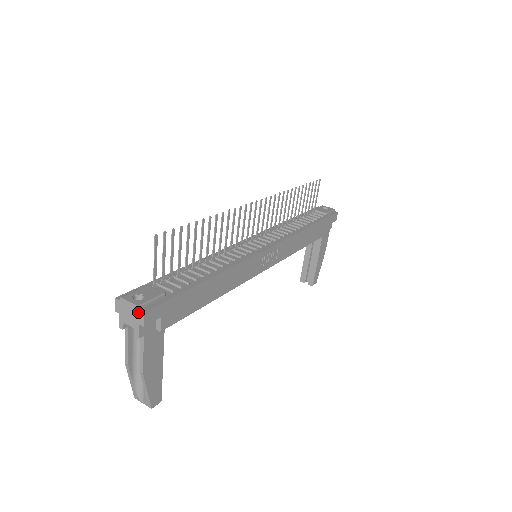
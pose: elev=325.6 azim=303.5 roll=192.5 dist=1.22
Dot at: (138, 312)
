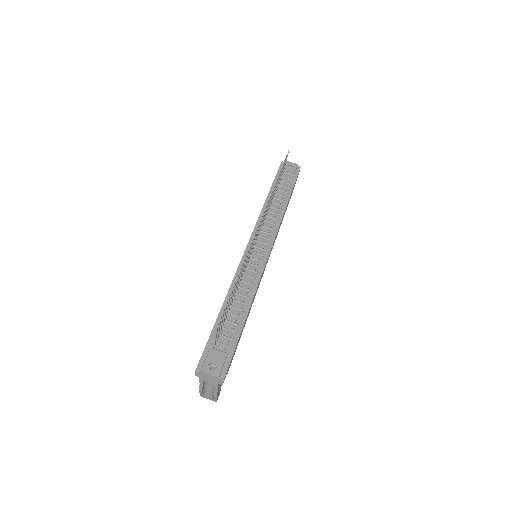
Dot at: (218, 380)
